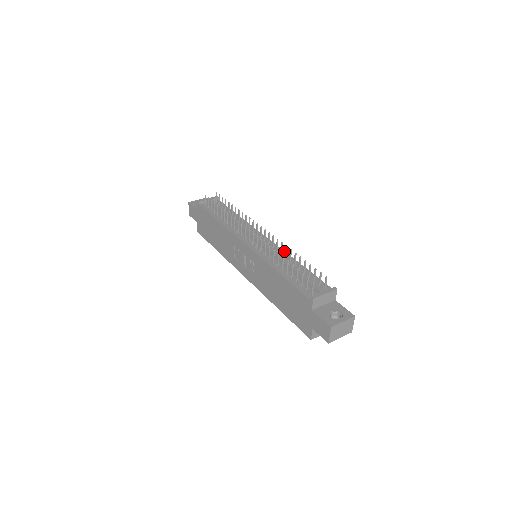
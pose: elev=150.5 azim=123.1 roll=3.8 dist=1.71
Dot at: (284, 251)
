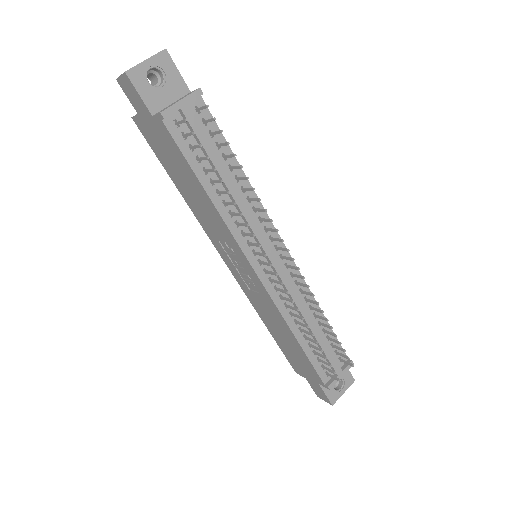
Dot at: occluded
